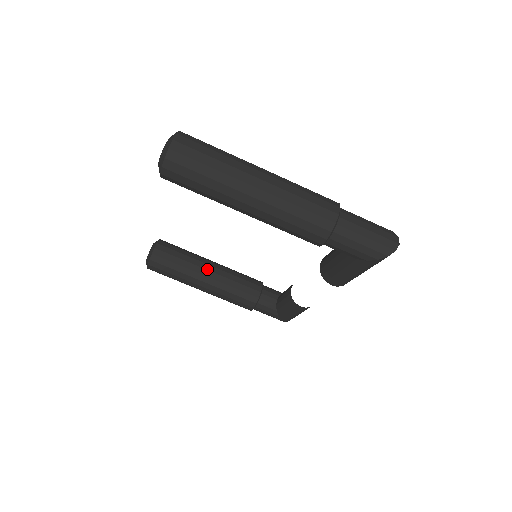
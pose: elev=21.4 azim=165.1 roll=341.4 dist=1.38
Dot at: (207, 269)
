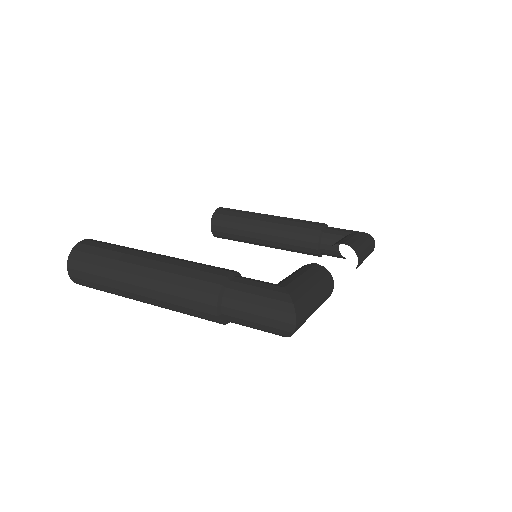
Dot at: (260, 232)
